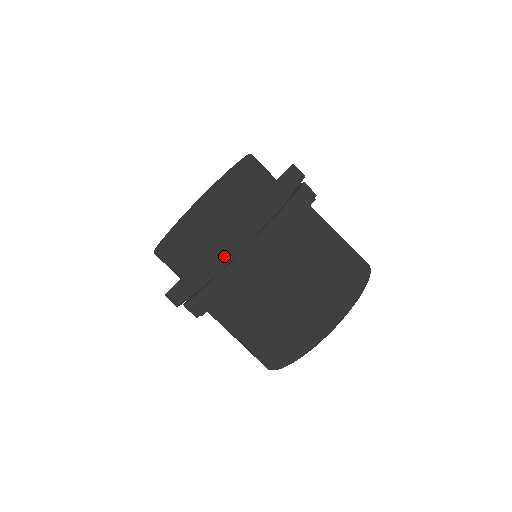
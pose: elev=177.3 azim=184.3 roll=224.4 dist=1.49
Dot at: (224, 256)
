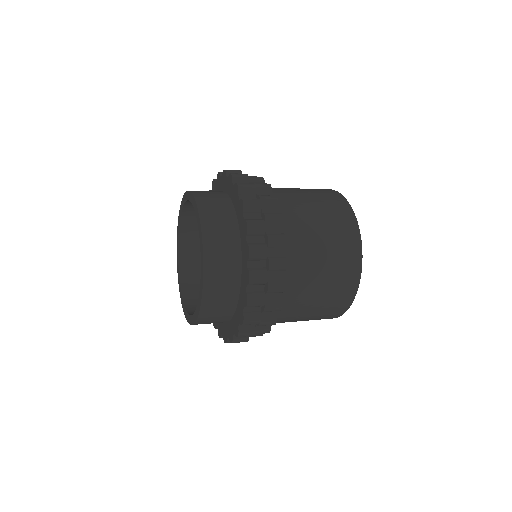
Dot at: occluded
